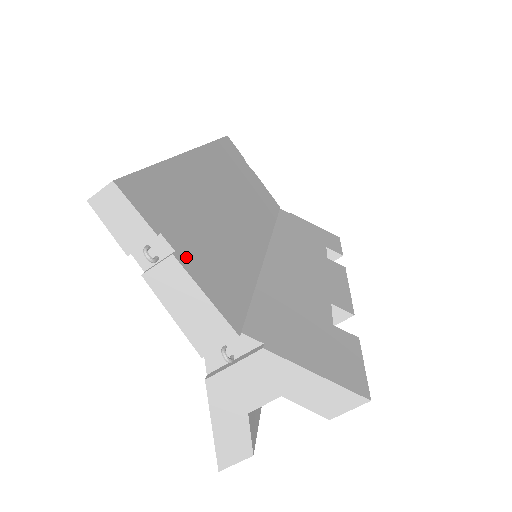
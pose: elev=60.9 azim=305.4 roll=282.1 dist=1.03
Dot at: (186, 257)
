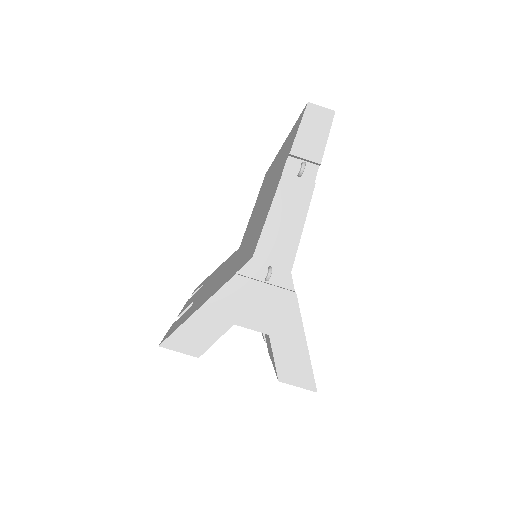
Dot at: occluded
